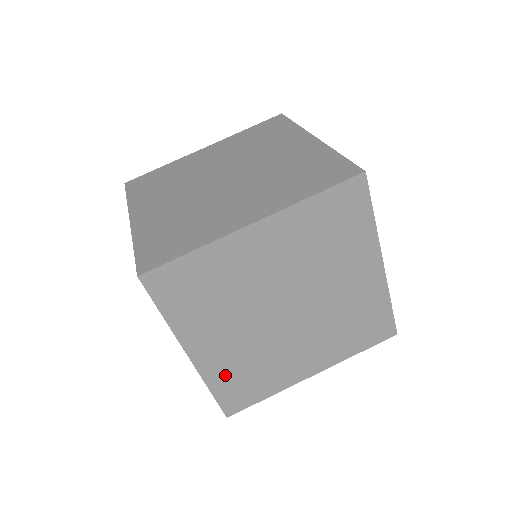
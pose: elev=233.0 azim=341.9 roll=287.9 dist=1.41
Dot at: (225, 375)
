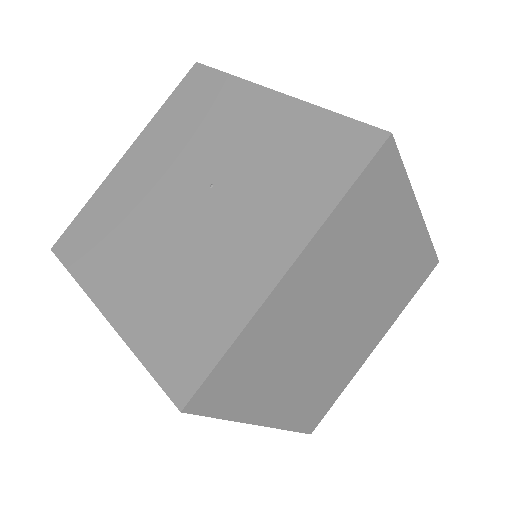
Dot at: (104, 204)
